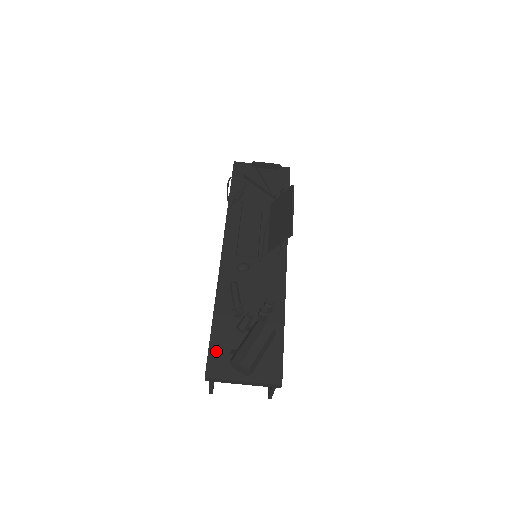
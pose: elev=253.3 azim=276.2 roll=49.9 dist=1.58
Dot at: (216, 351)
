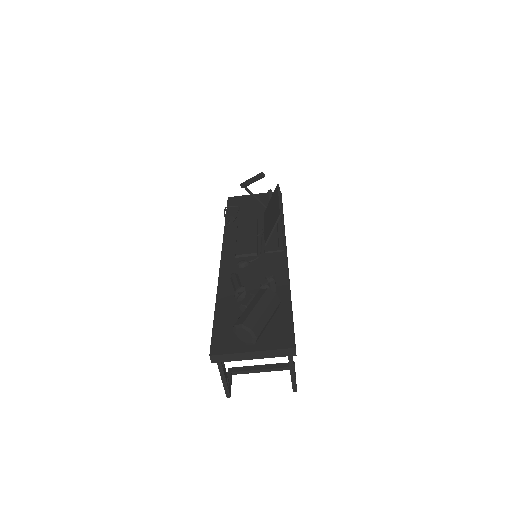
Dot at: (220, 332)
